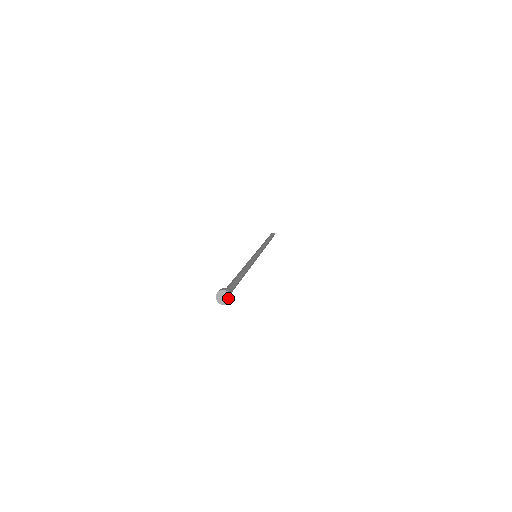
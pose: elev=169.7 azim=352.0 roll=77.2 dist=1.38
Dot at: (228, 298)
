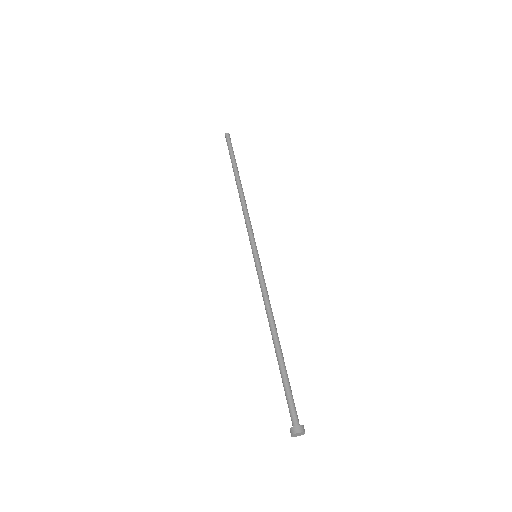
Dot at: (302, 434)
